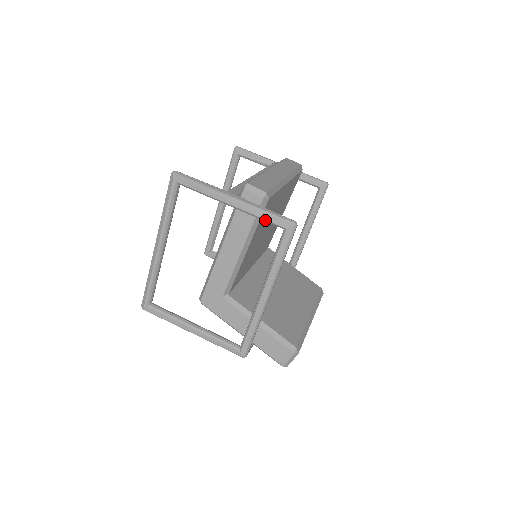
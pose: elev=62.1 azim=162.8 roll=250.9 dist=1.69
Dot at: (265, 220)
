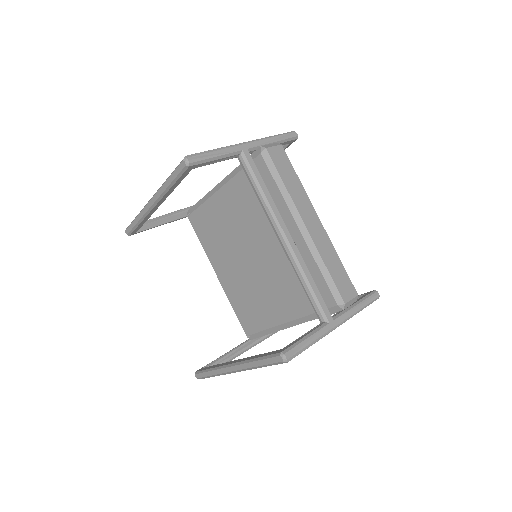
Dot at: occluded
